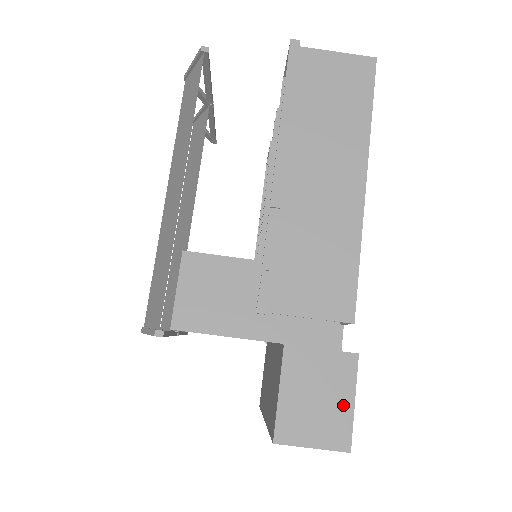
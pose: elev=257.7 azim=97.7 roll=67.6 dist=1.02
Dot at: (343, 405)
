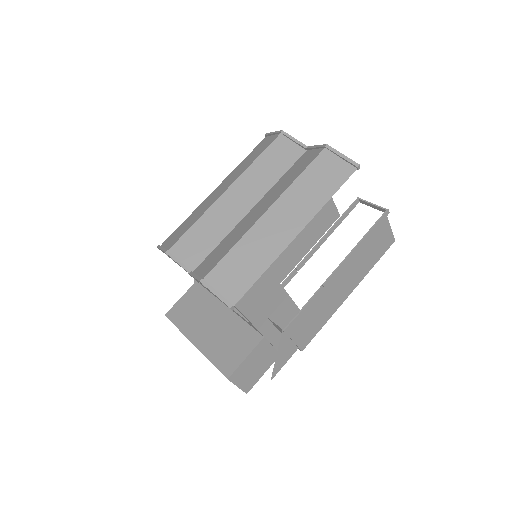
Dot at: (260, 373)
